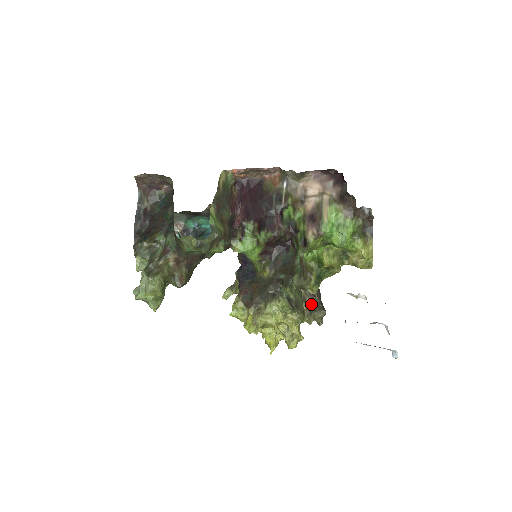
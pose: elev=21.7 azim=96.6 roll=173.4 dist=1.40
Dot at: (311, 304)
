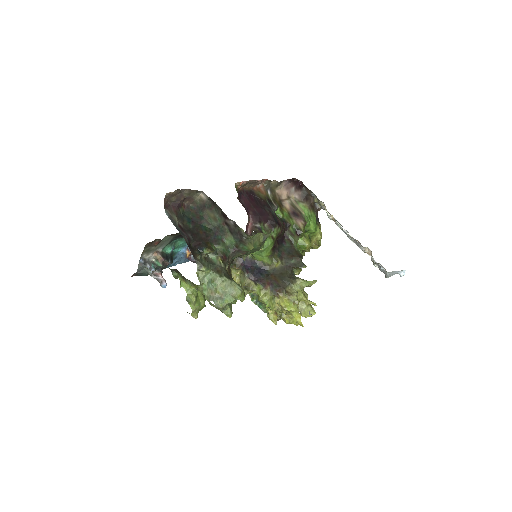
Dot at: occluded
